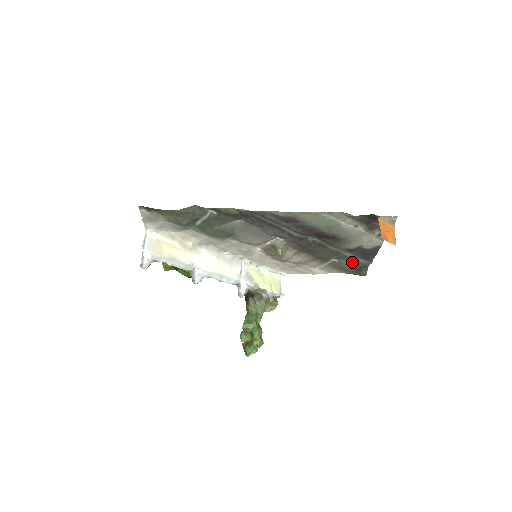
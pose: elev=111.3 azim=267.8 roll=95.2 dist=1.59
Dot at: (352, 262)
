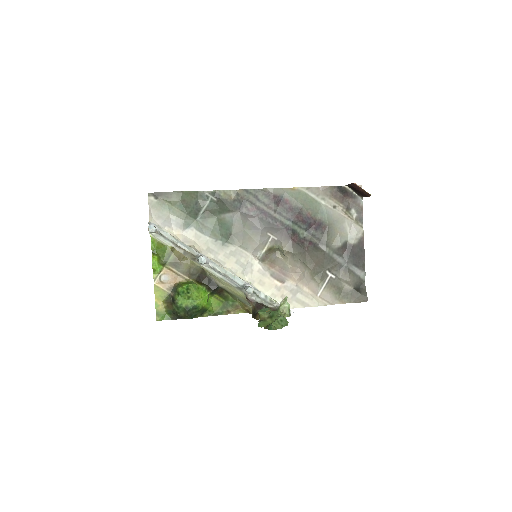
Dot at: (347, 274)
